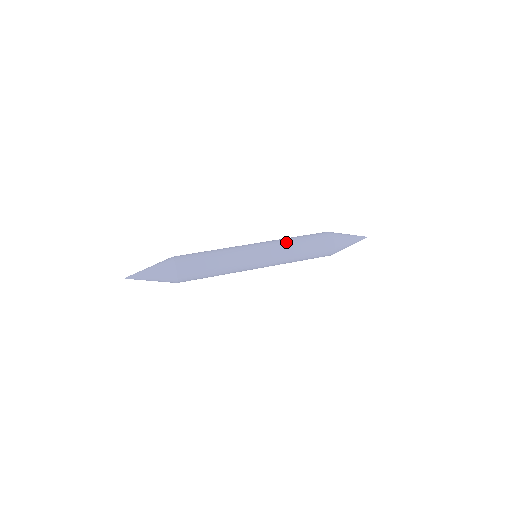
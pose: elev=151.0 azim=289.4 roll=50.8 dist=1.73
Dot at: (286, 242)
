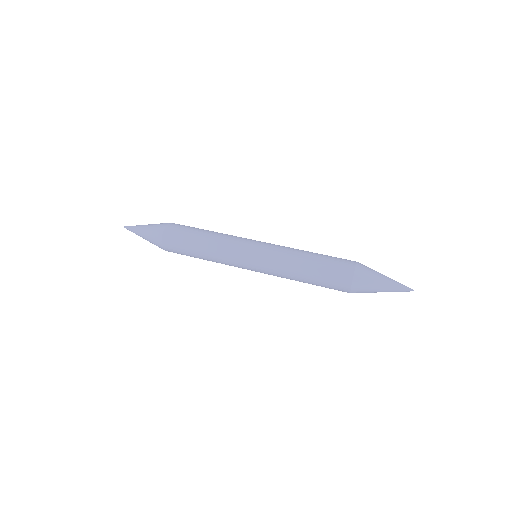
Dot at: (290, 257)
